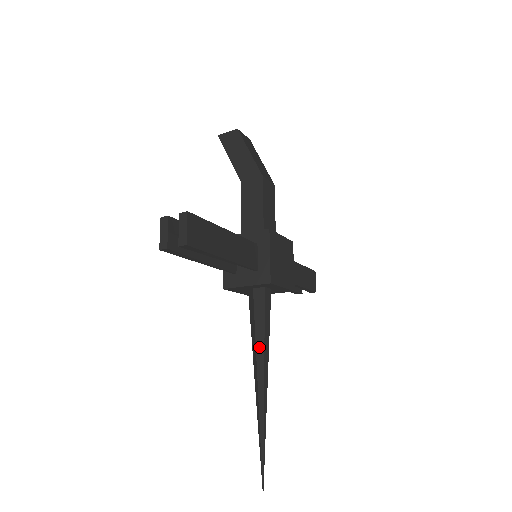
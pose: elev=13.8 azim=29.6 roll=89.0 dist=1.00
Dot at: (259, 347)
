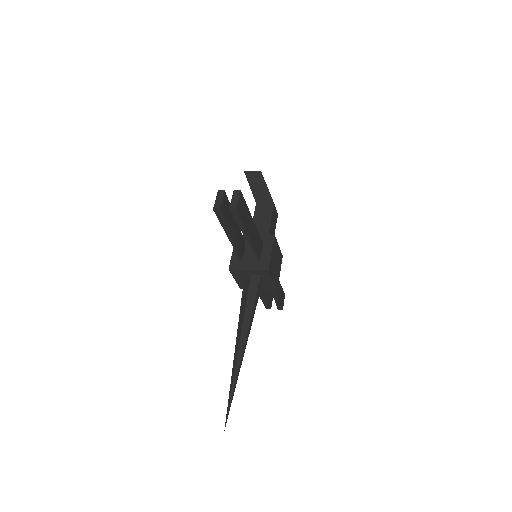
Dot at: (247, 316)
